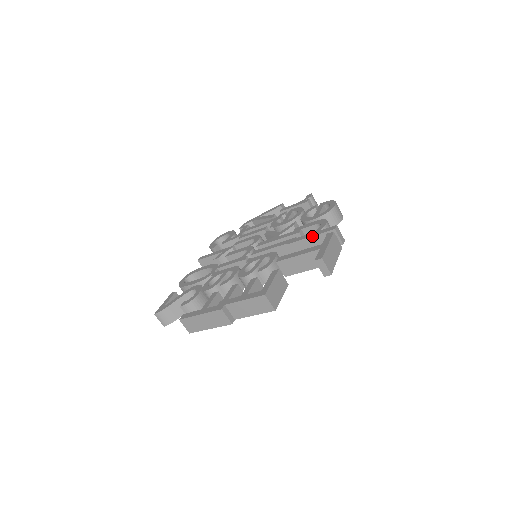
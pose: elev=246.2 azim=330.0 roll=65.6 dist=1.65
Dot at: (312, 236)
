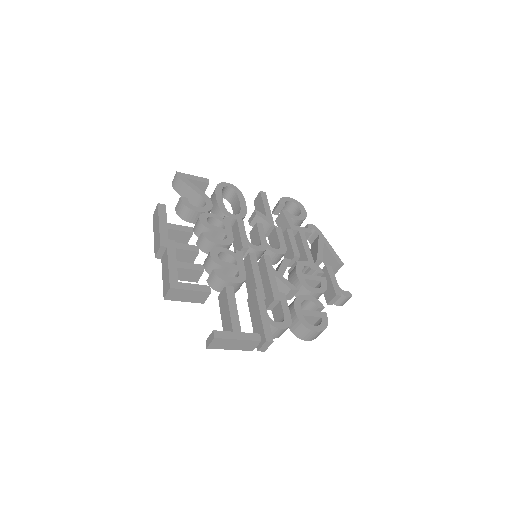
Dot at: (261, 317)
